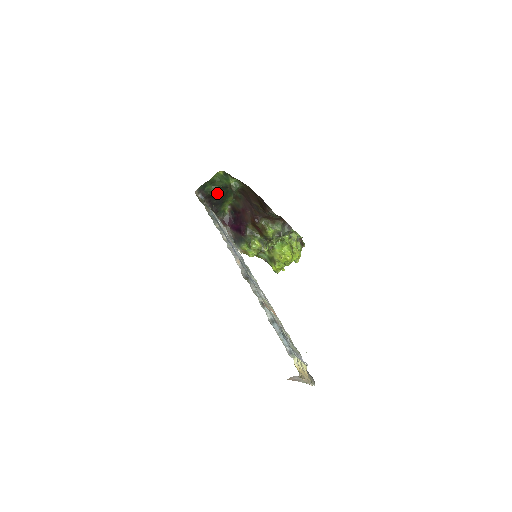
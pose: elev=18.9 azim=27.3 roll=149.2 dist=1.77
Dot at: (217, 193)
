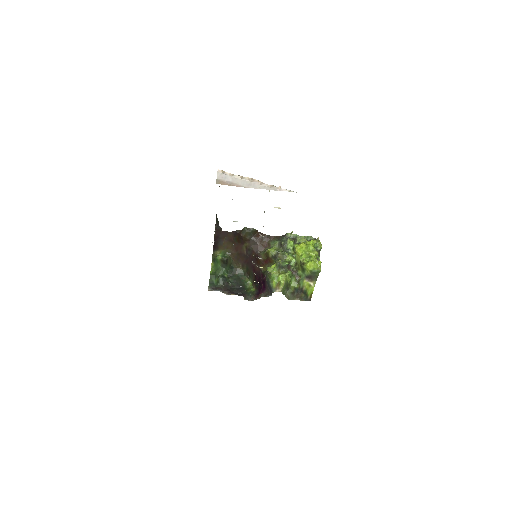
Dot at: occluded
